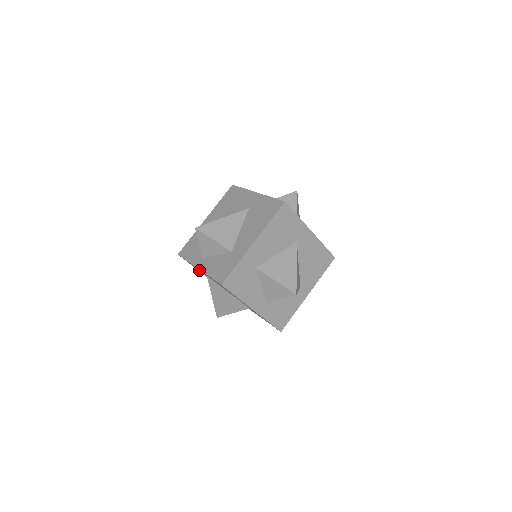
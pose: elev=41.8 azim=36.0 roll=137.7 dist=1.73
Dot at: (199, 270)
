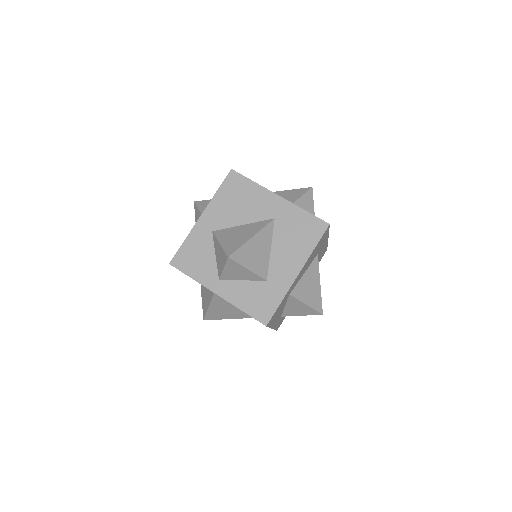
Dot at: occluded
